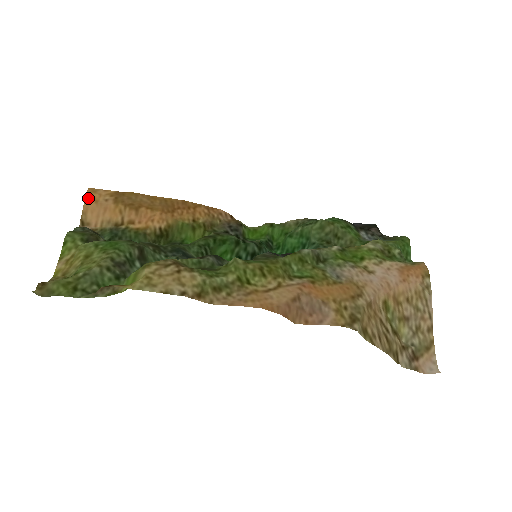
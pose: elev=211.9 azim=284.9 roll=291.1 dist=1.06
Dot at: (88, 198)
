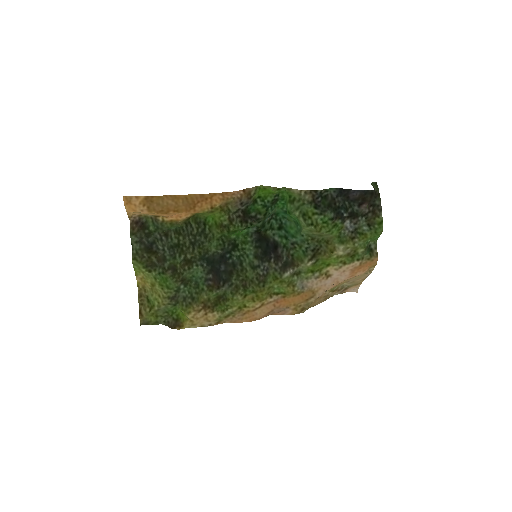
Dot at: (127, 208)
